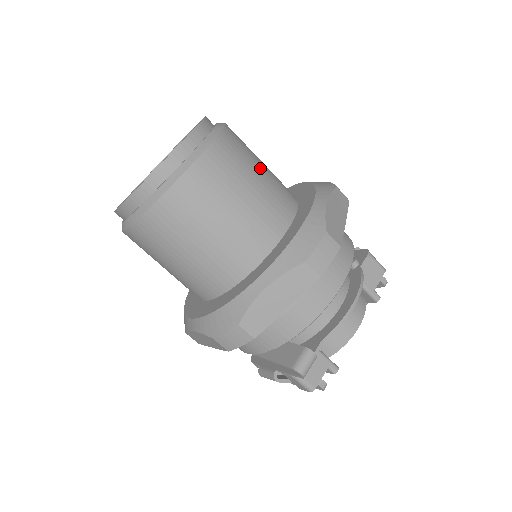
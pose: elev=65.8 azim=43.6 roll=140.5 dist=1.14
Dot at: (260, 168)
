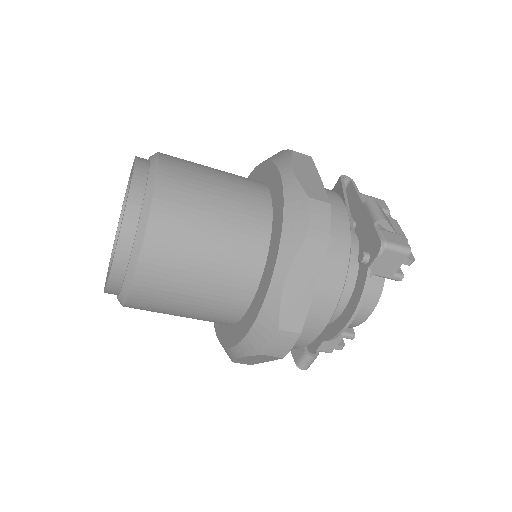
Dot at: (206, 247)
